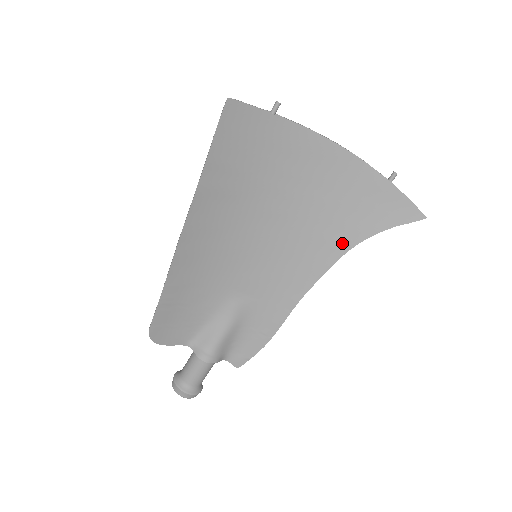
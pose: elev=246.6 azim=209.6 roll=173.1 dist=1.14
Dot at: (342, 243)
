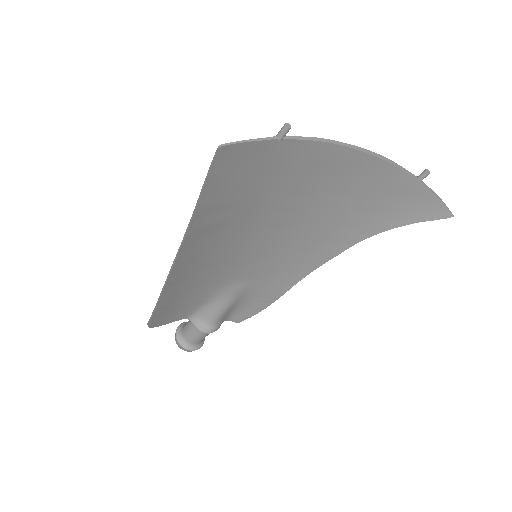
Dot at: (353, 236)
